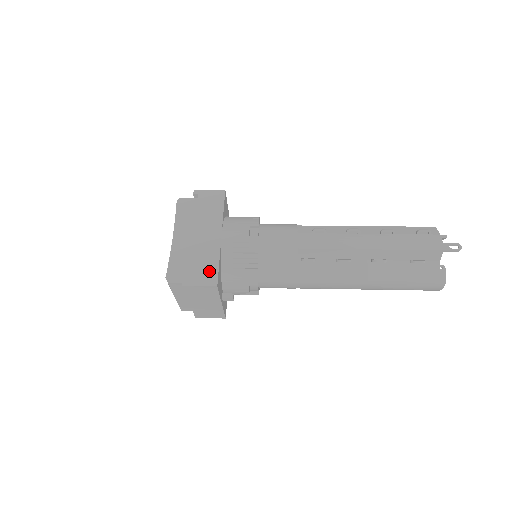
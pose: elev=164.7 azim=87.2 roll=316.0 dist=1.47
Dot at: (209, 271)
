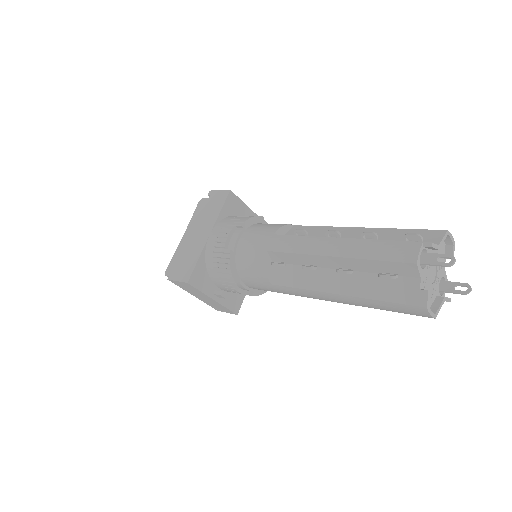
Dot at: (188, 268)
